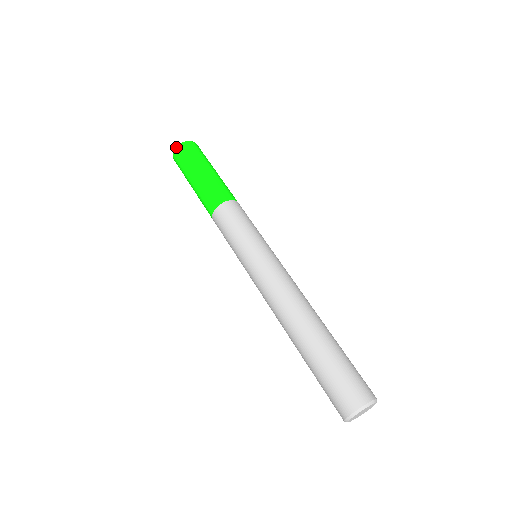
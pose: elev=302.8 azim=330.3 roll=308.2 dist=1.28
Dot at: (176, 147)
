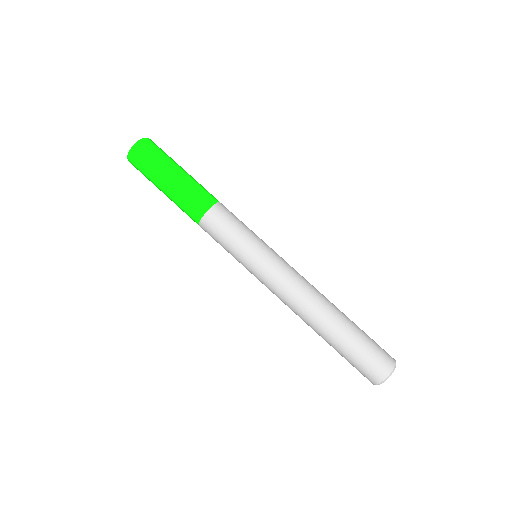
Dot at: occluded
